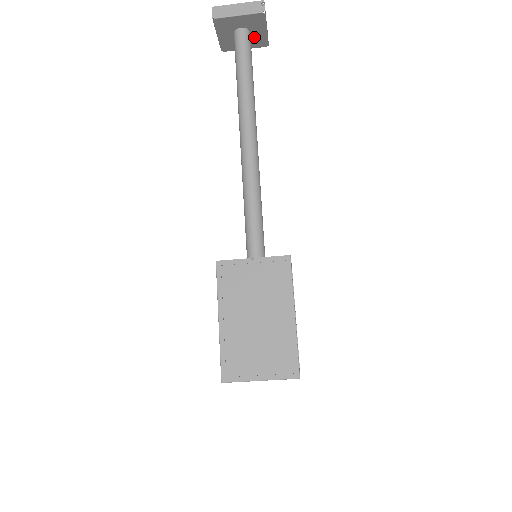
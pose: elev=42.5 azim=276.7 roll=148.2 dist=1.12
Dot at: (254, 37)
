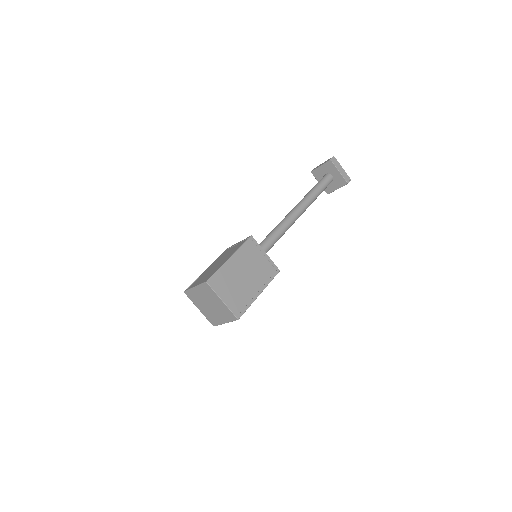
Dot at: (330, 185)
